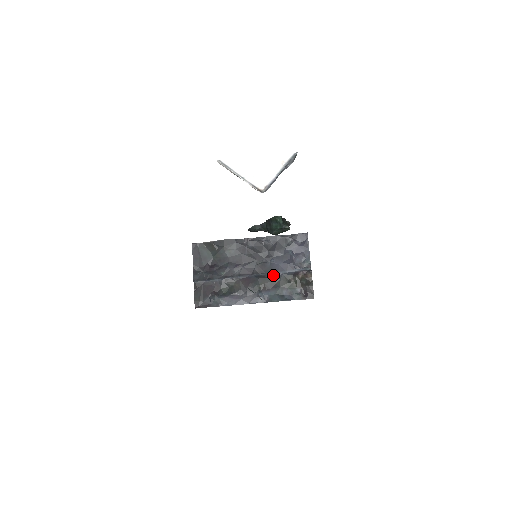
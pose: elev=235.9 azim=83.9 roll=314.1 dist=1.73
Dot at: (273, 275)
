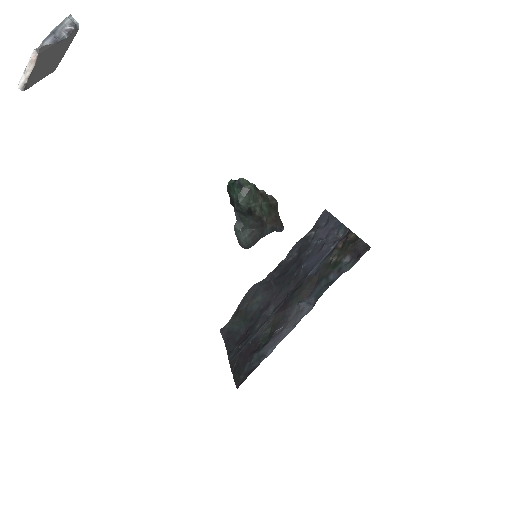
Dot at: (310, 275)
